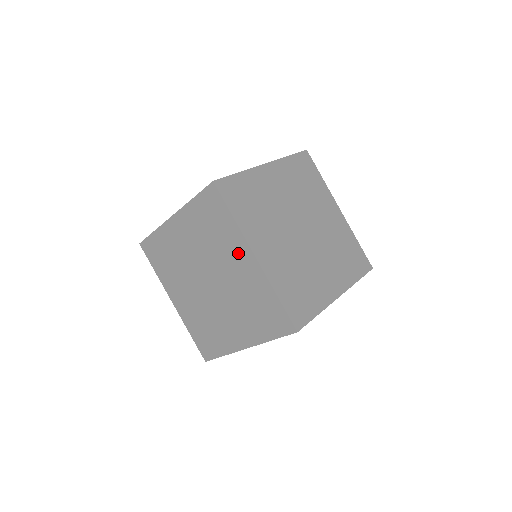
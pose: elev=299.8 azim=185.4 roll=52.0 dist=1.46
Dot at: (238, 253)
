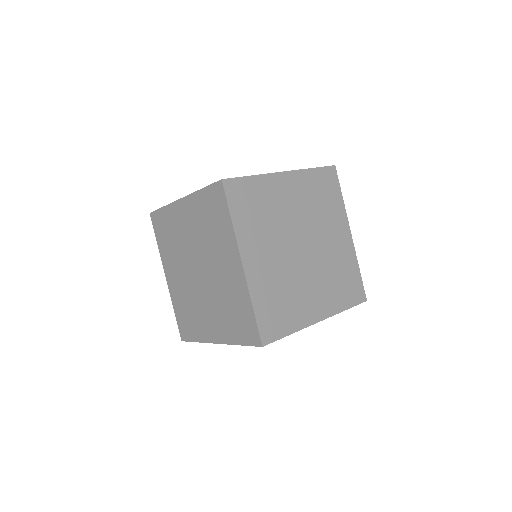
Dot at: (180, 217)
